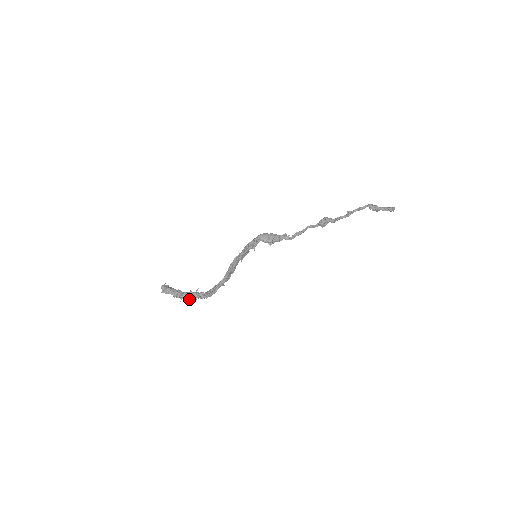
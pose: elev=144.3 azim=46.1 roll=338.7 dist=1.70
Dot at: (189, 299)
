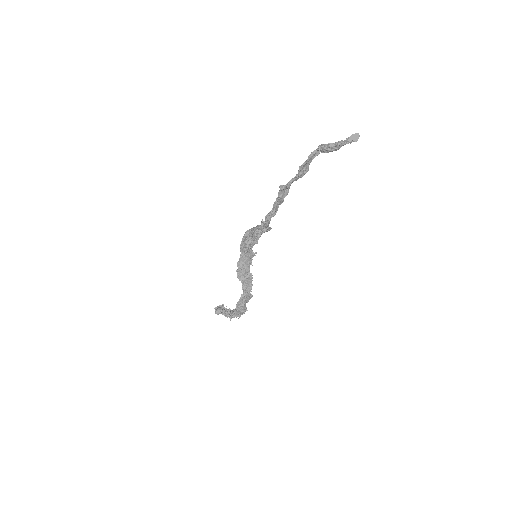
Dot at: (233, 317)
